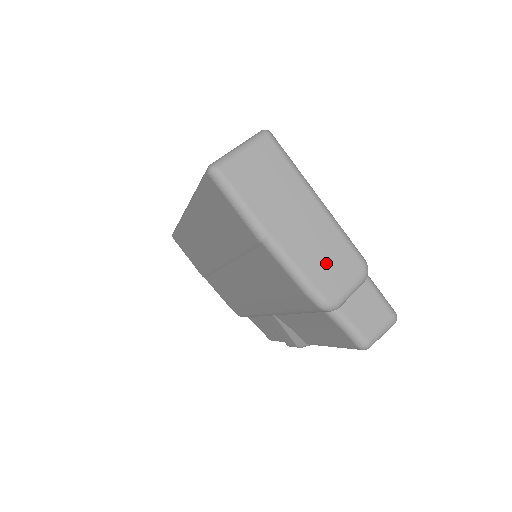
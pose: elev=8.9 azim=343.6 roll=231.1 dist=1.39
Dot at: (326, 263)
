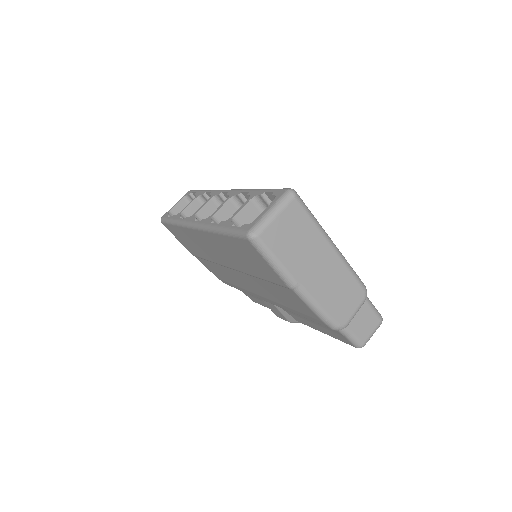
Dot at: (339, 297)
